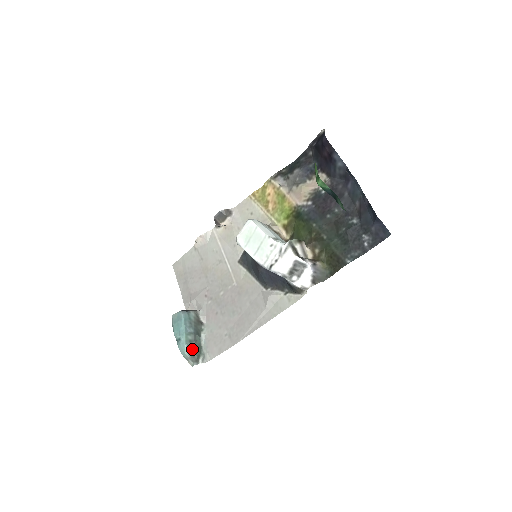
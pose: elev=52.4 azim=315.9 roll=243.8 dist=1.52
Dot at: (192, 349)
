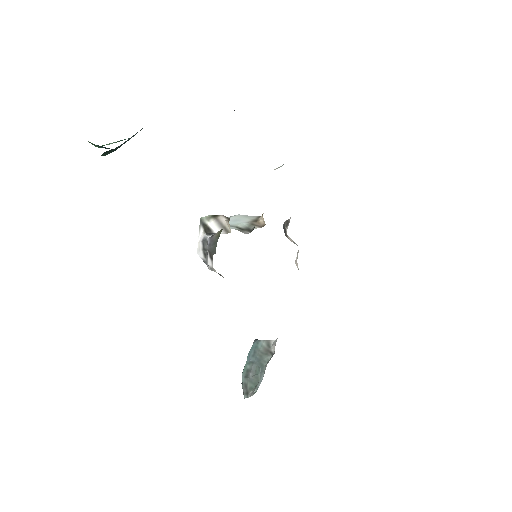
Dot at: (246, 379)
